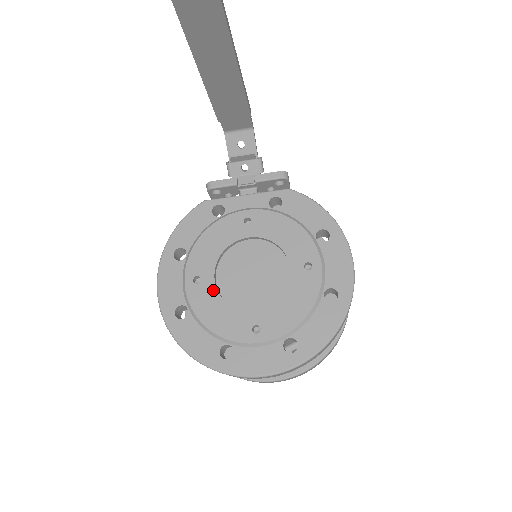
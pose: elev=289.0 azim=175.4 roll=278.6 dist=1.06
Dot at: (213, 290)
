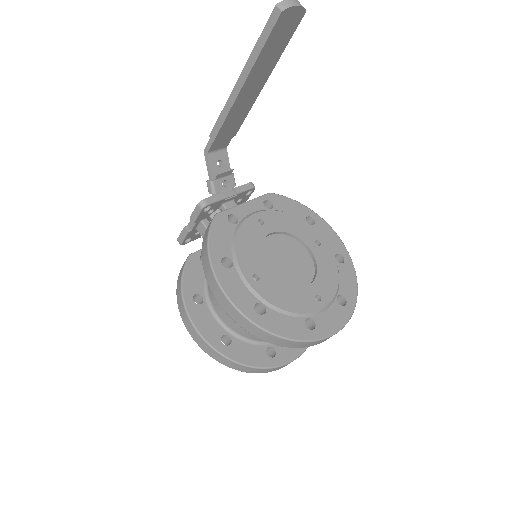
Dot at: (273, 281)
